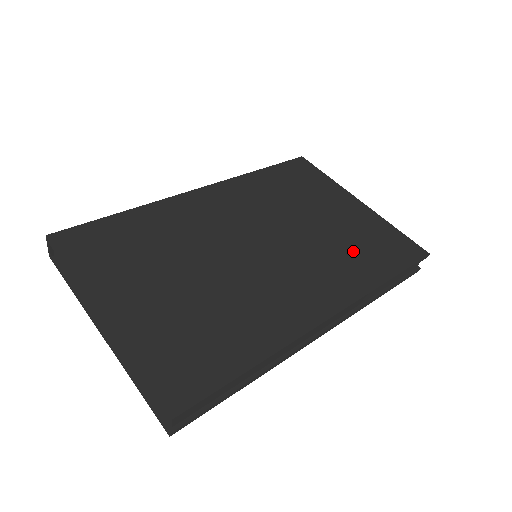
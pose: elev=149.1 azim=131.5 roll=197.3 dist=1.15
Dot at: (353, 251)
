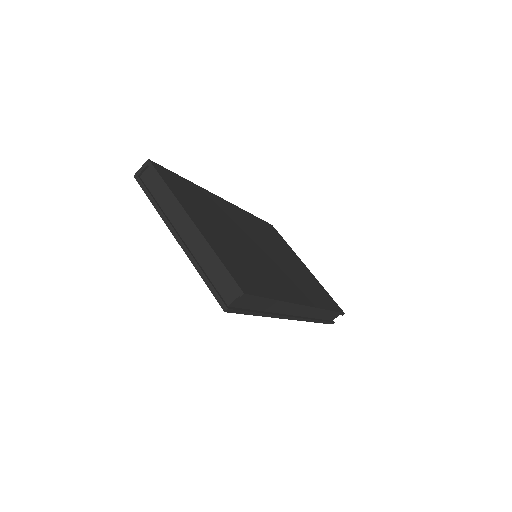
Dot at: (309, 286)
